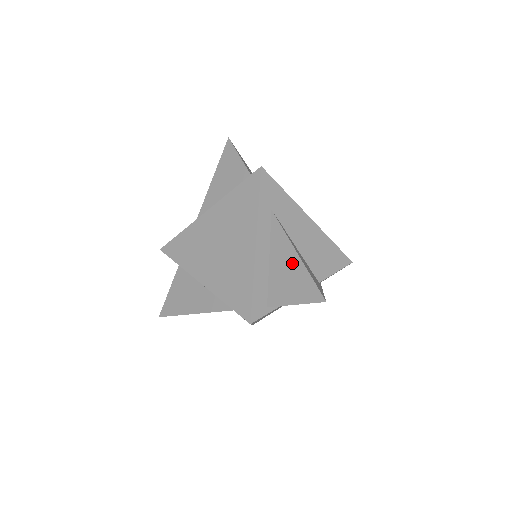
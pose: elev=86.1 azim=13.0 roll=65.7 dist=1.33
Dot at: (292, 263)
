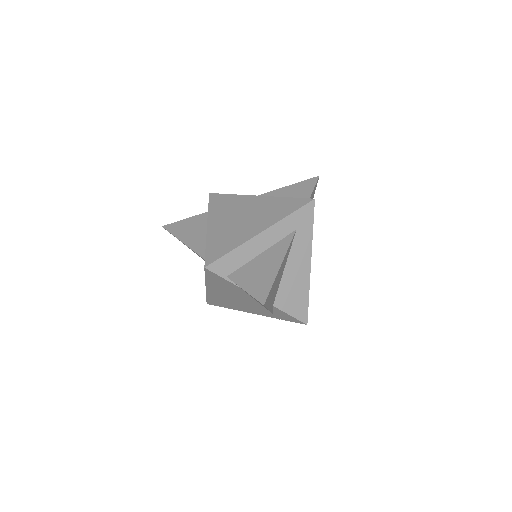
Dot at: (284, 191)
